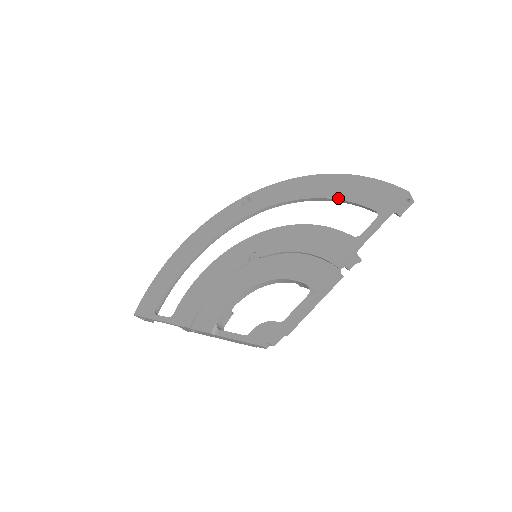
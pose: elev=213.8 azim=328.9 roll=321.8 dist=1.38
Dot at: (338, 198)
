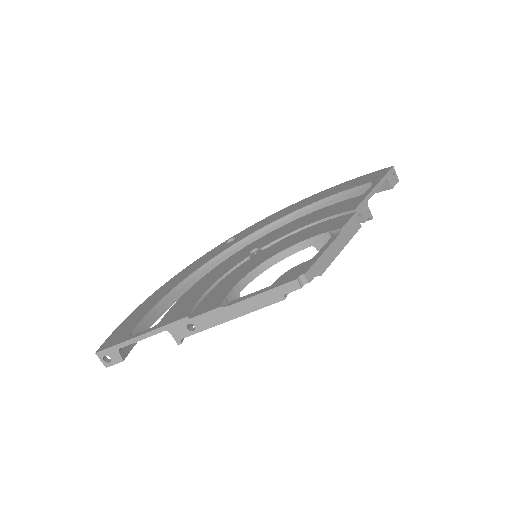
Dot at: (329, 196)
